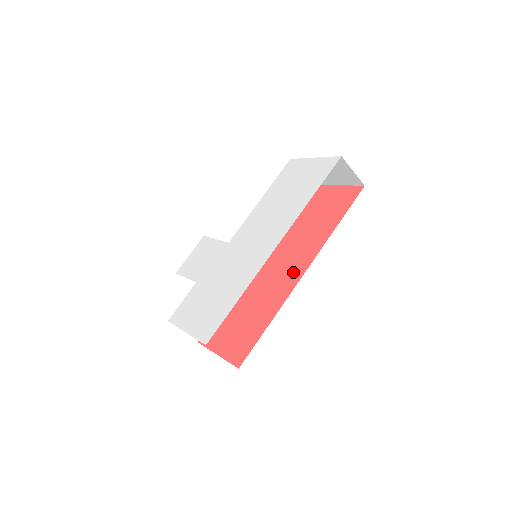
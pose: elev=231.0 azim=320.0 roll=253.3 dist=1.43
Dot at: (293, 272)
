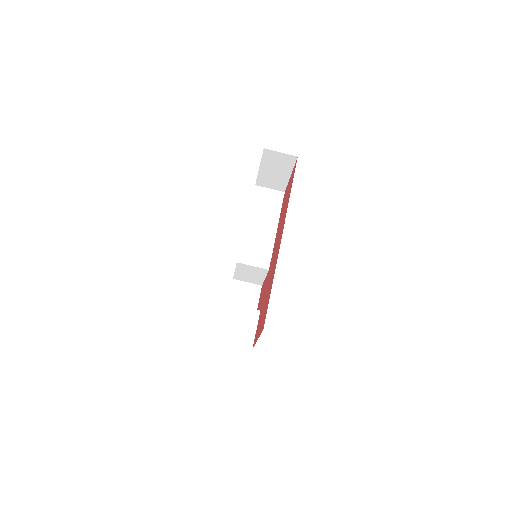
Dot at: occluded
